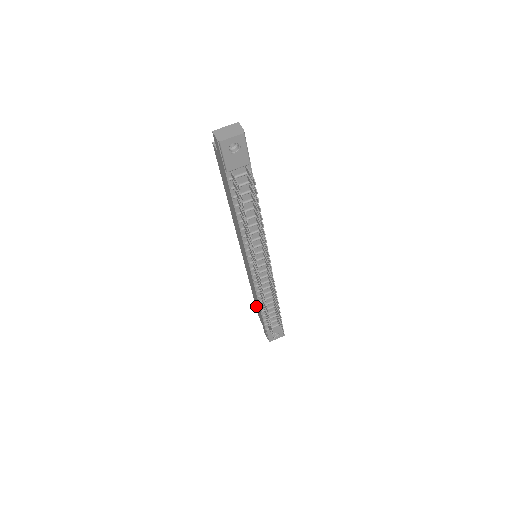
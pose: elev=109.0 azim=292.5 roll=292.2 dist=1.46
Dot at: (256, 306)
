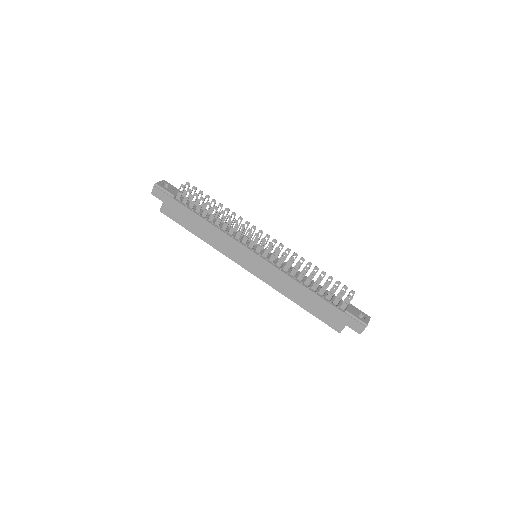
Dot at: (320, 316)
